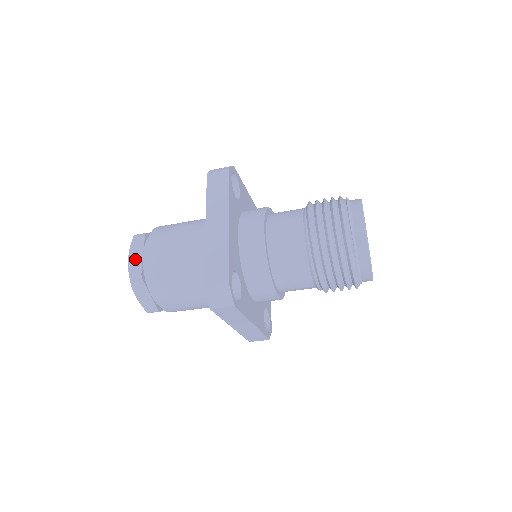
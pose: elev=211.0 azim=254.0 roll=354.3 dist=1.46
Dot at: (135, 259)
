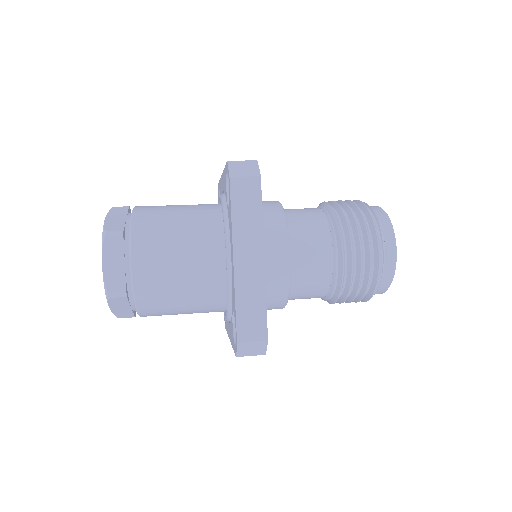
Dot at: (113, 270)
